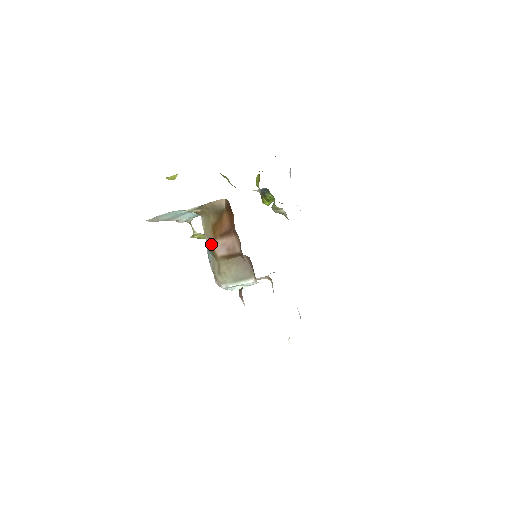
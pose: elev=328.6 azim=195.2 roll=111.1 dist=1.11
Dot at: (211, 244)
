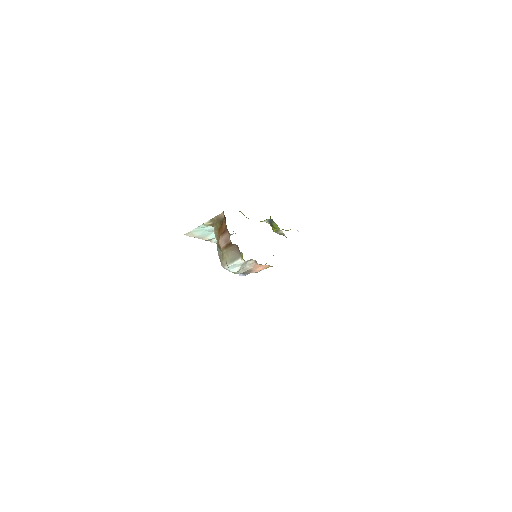
Dot at: (218, 242)
